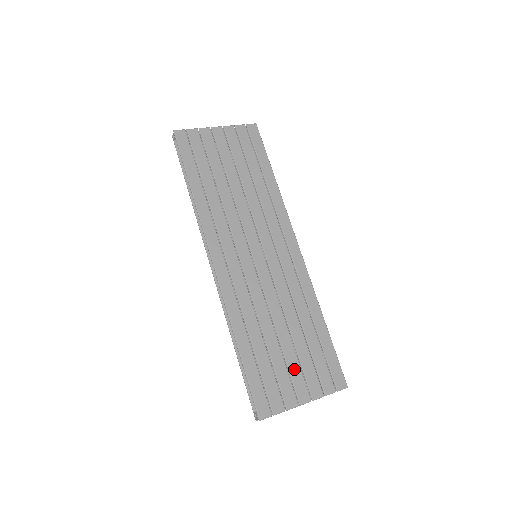
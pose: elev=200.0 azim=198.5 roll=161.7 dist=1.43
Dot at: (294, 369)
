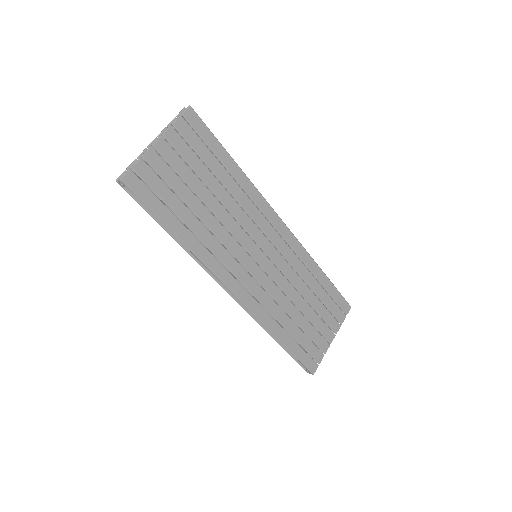
Dot at: (319, 324)
